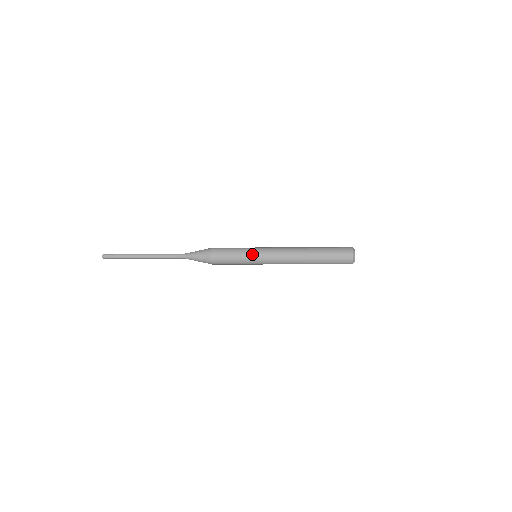
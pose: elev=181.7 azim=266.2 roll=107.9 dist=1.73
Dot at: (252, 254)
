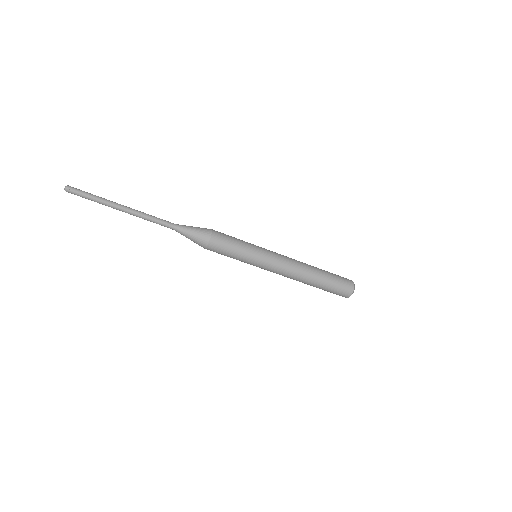
Dot at: (256, 252)
